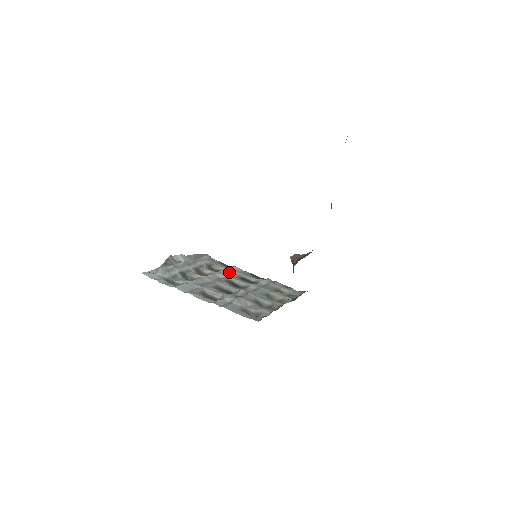
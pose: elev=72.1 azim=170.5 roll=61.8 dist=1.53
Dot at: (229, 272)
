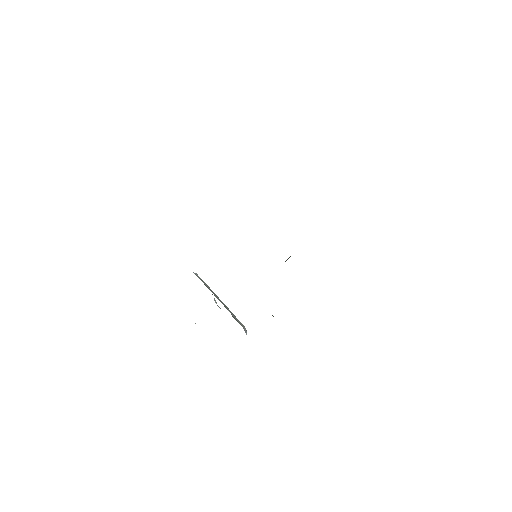
Dot at: occluded
